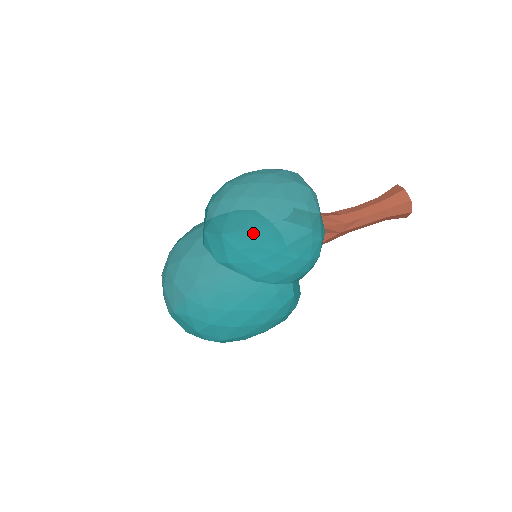
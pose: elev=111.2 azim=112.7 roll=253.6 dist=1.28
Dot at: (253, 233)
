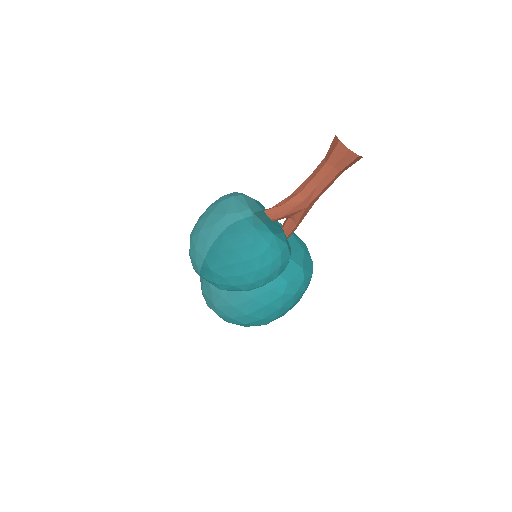
Dot at: (216, 271)
